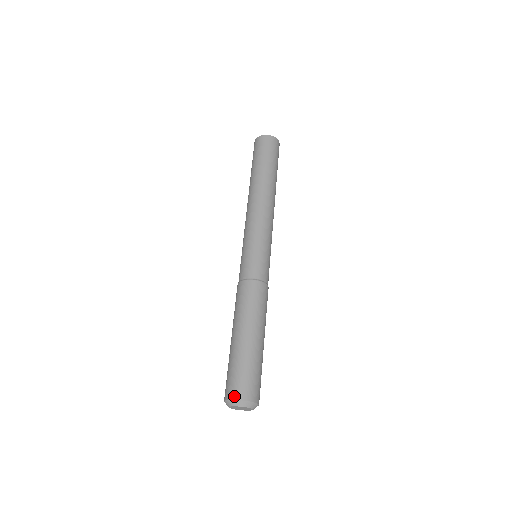
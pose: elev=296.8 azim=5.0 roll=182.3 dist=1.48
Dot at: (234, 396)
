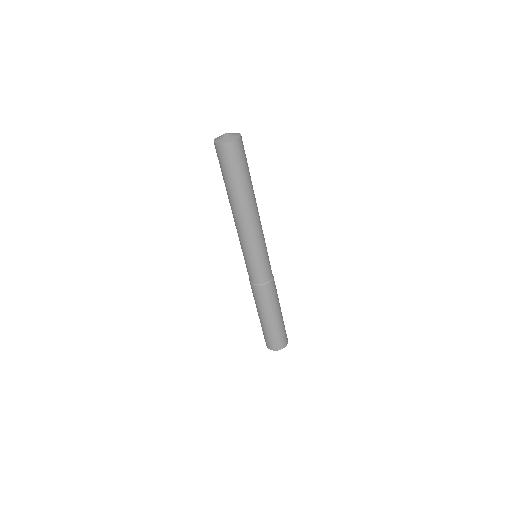
Dot at: (270, 348)
